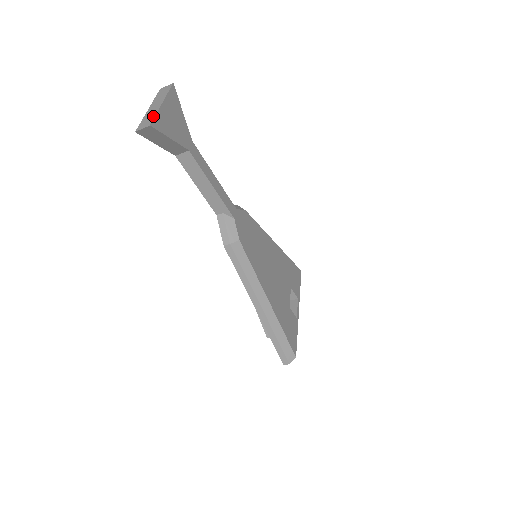
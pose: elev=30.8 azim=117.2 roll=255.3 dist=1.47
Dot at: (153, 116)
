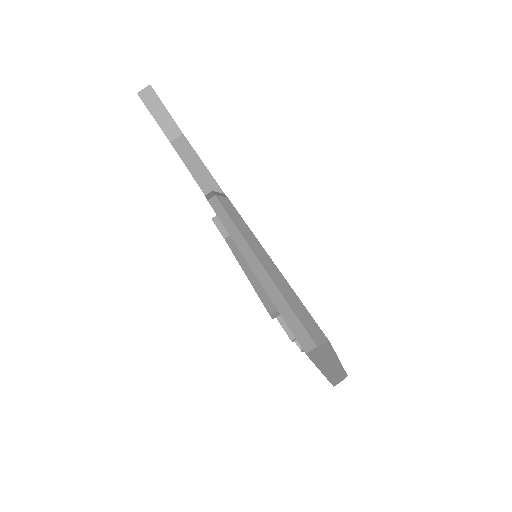
Dot at: occluded
